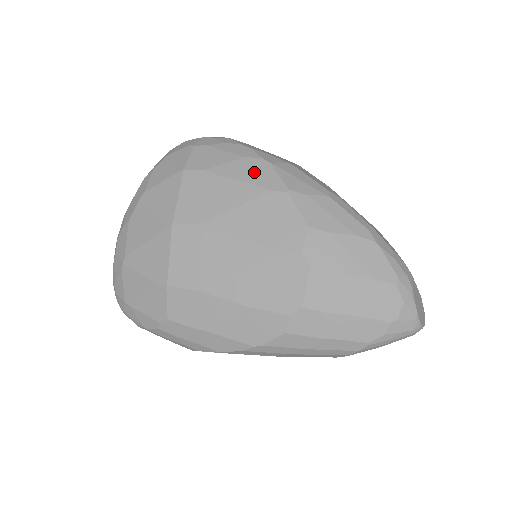
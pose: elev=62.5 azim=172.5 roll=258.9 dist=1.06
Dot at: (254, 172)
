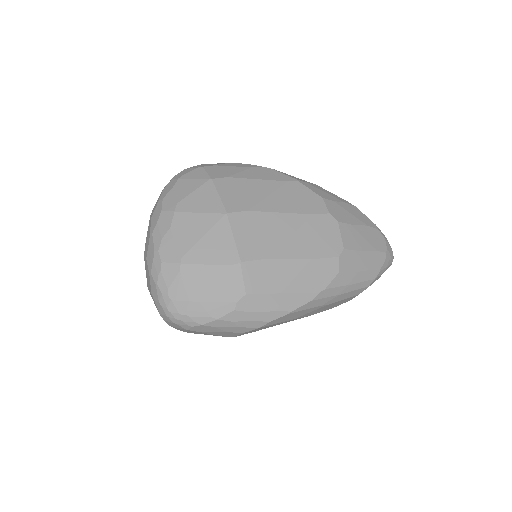
Dot at: (266, 174)
